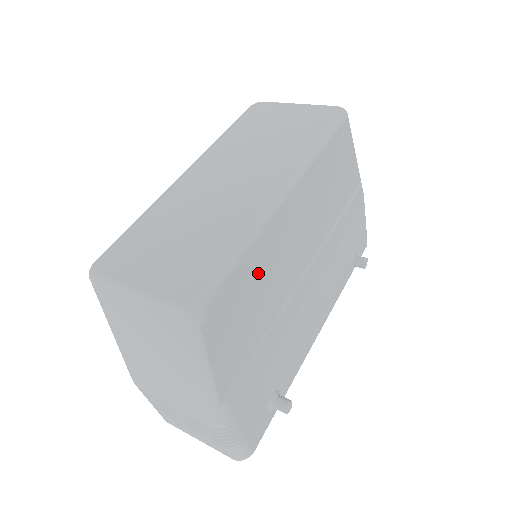
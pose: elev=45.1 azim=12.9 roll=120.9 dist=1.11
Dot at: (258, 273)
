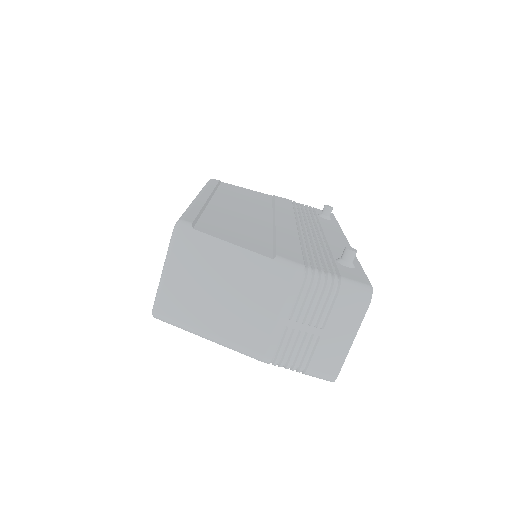
Dot at: (220, 217)
